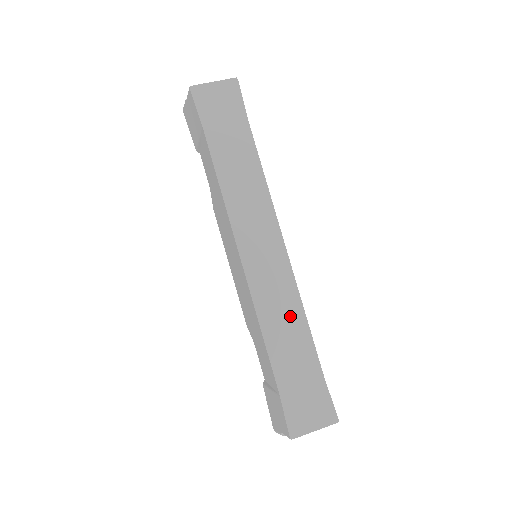
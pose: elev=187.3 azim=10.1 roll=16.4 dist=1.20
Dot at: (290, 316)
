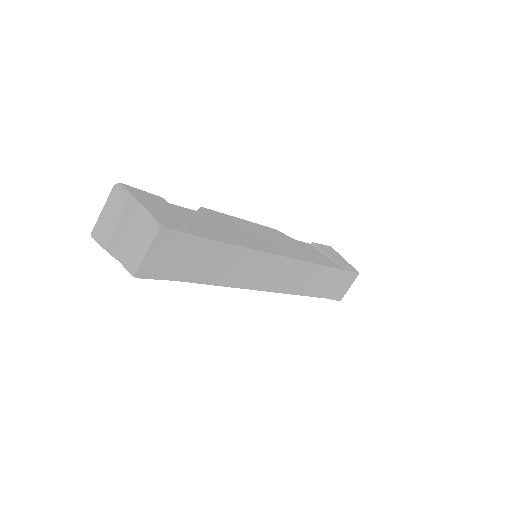
Dot at: (312, 275)
